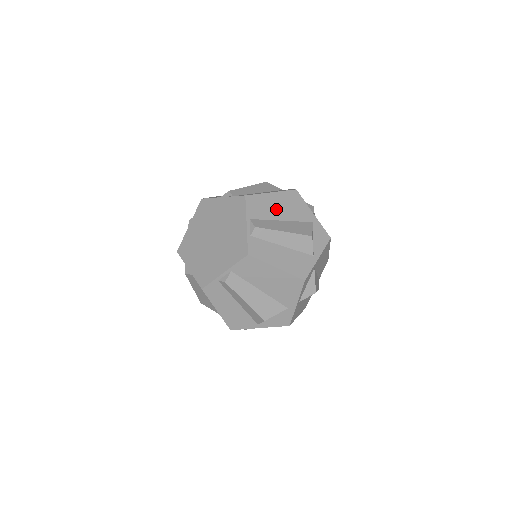
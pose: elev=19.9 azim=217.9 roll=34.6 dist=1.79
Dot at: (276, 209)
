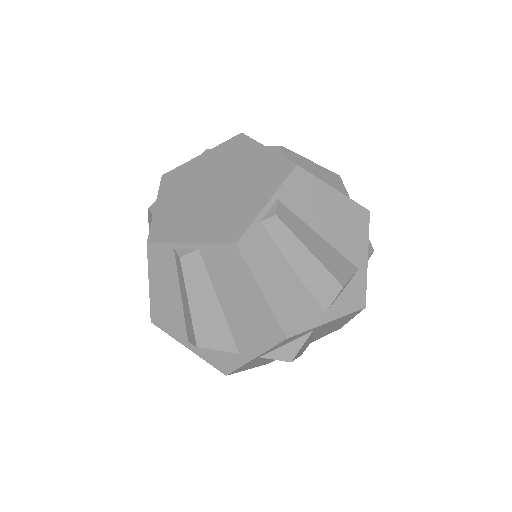
Dot at: occluded
